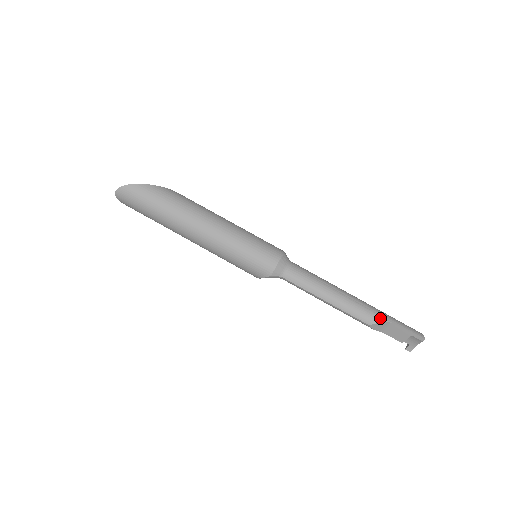
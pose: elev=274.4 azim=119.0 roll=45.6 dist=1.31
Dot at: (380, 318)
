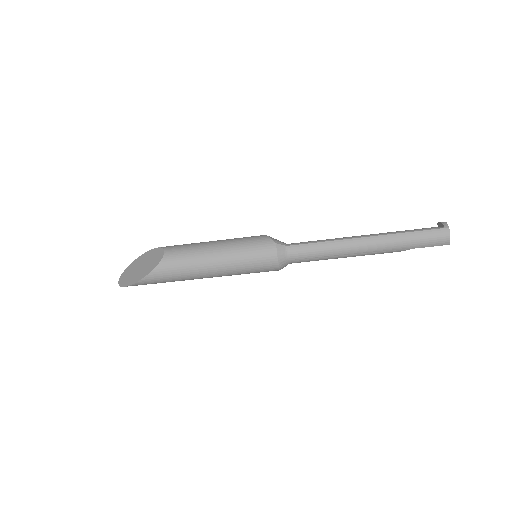
Dot at: occluded
